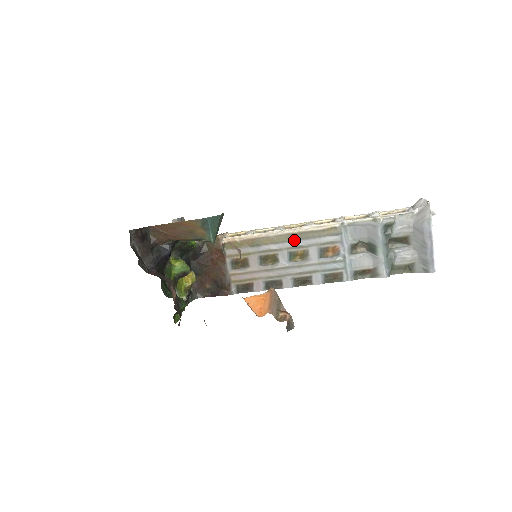
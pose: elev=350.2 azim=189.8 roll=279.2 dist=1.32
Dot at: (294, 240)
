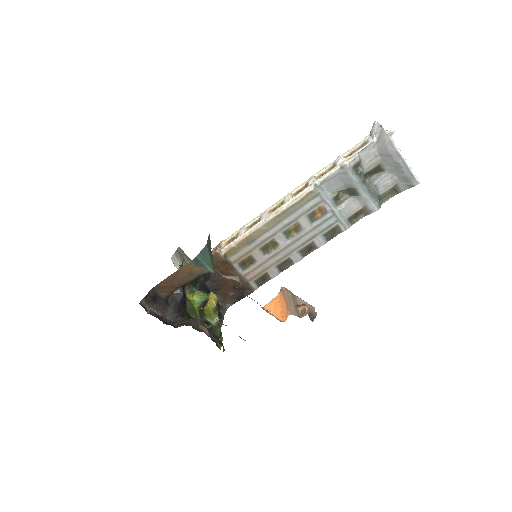
Dot at: (281, 220)
